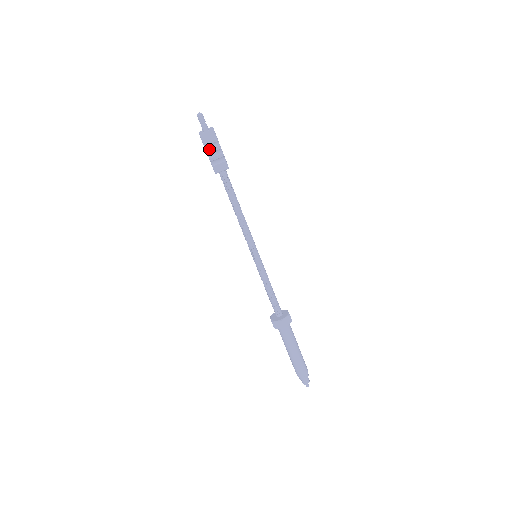
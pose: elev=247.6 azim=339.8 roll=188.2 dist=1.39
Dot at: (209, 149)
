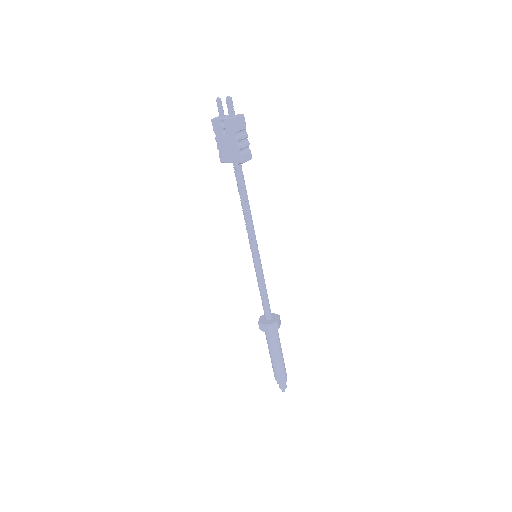
Dot at: (239, 136)
